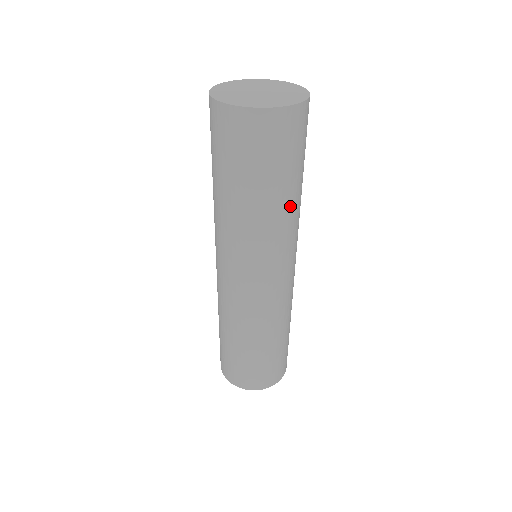
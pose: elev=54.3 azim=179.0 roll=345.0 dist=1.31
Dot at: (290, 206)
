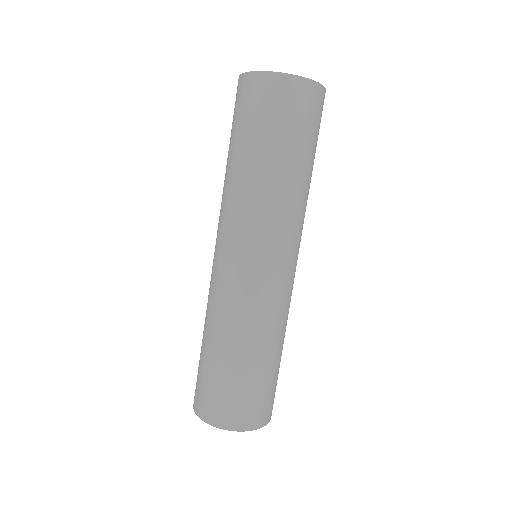
Dot at: (288, 182)
